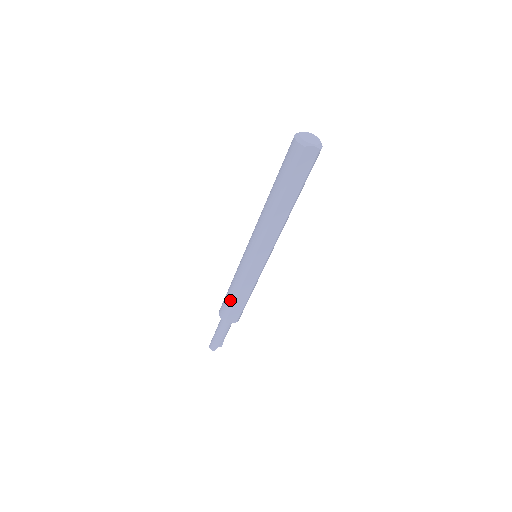
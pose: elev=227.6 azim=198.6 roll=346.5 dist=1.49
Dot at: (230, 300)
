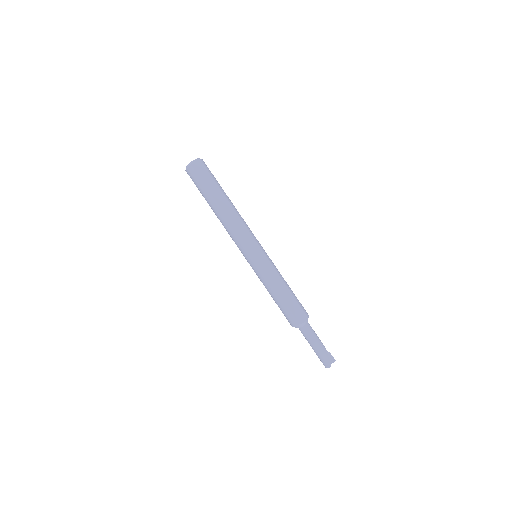
Dot at: (280, 302)
